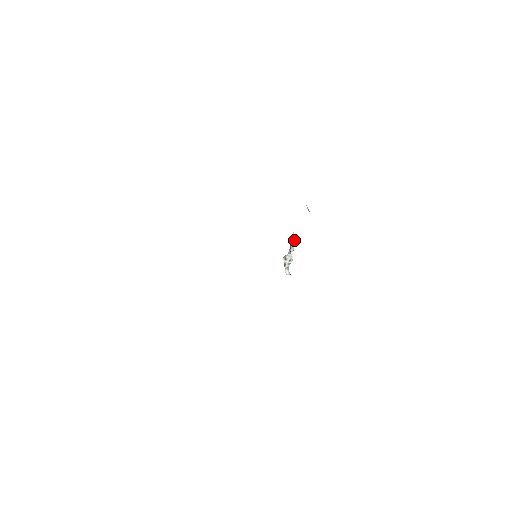
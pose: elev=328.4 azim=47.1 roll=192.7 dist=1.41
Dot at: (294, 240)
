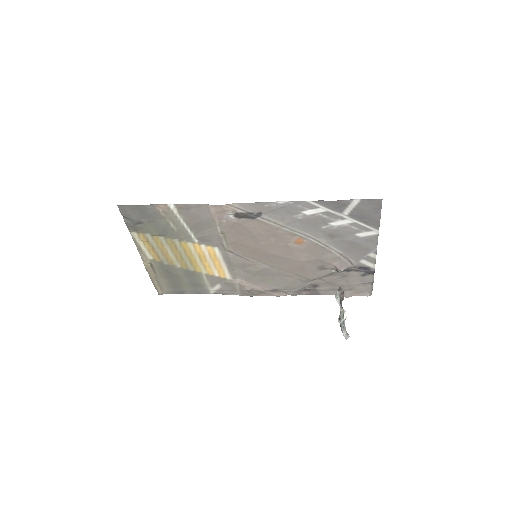
Dot at: (339, 289)
